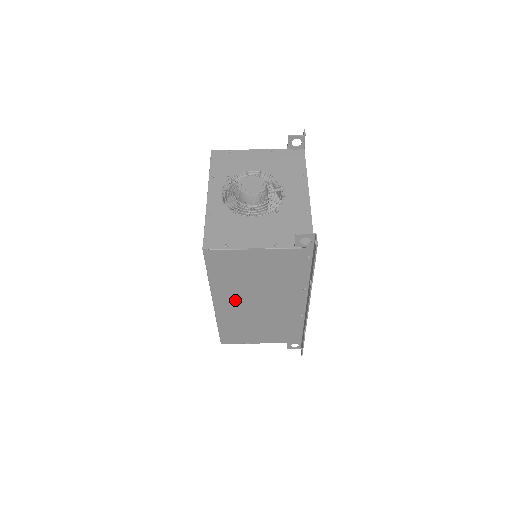
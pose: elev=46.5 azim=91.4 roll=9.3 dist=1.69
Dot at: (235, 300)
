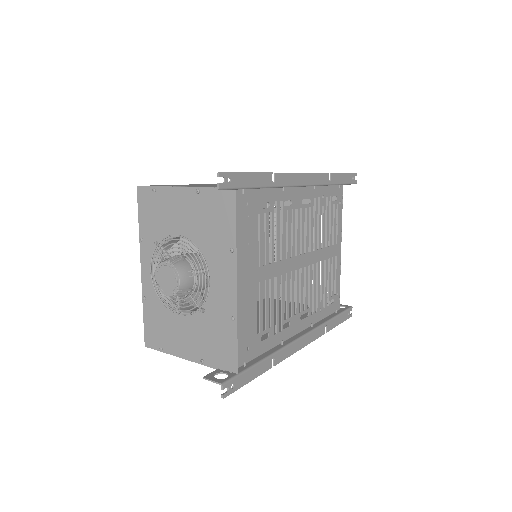
Dot at: occluded
